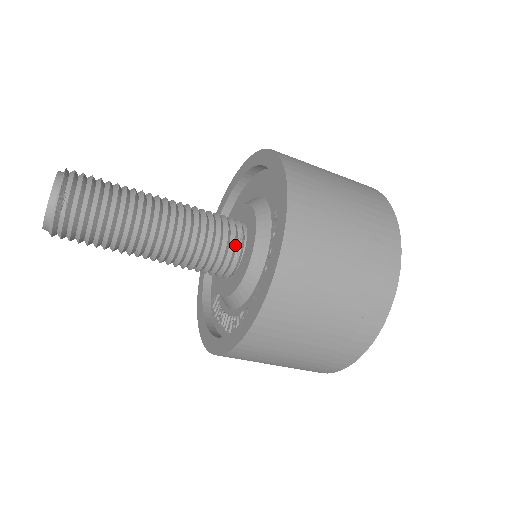
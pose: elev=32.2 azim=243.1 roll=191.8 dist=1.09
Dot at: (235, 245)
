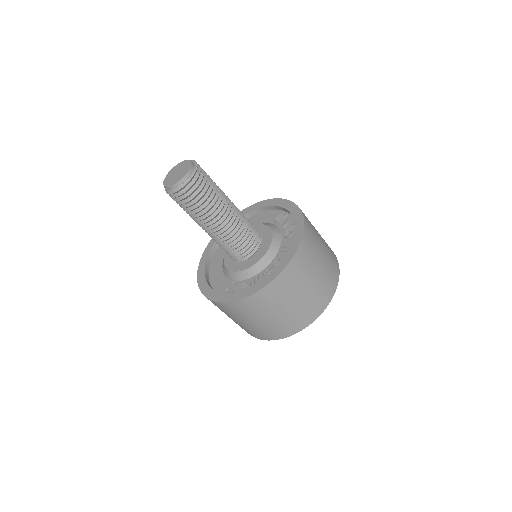
Dot at: (258, 233)
